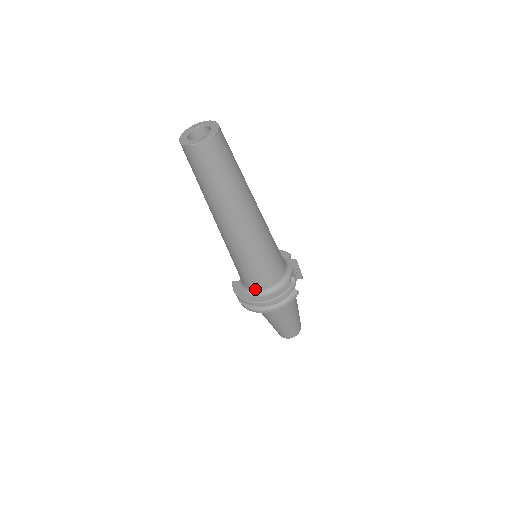
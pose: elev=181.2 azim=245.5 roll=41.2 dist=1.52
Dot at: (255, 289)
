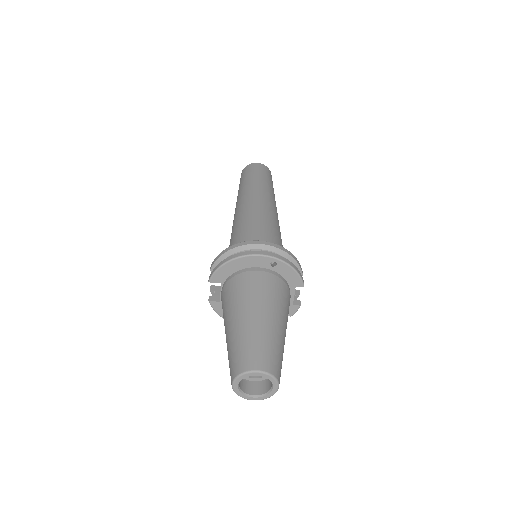
Dot at: occluded
